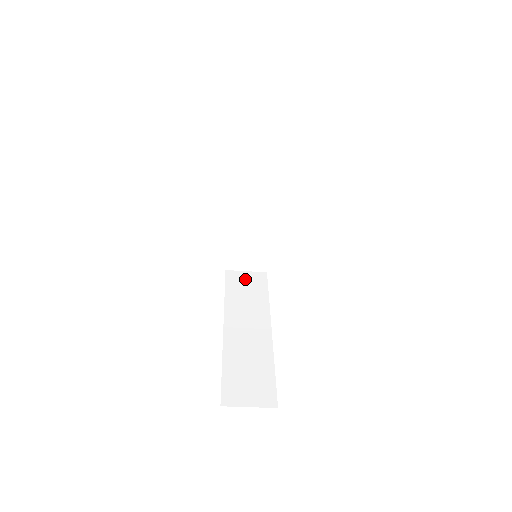
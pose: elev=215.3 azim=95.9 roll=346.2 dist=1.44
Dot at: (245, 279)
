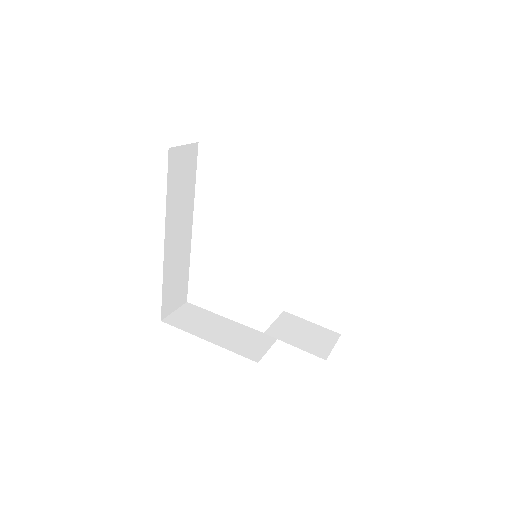
Dot at: (183, 161)
